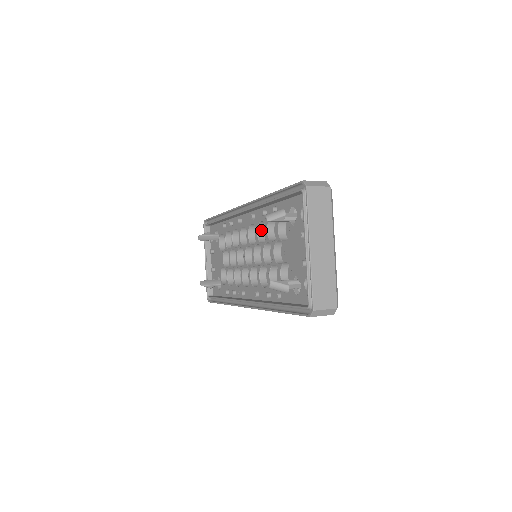
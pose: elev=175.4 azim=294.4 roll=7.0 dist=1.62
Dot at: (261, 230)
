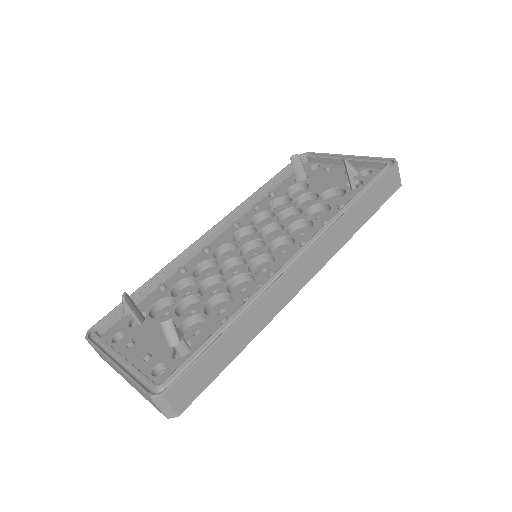
Dot at: (253, 229)
